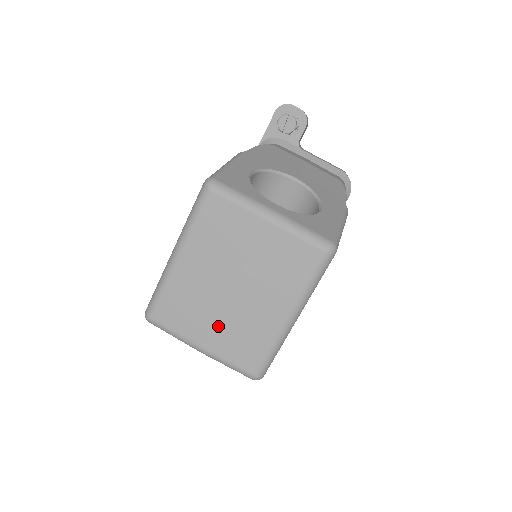
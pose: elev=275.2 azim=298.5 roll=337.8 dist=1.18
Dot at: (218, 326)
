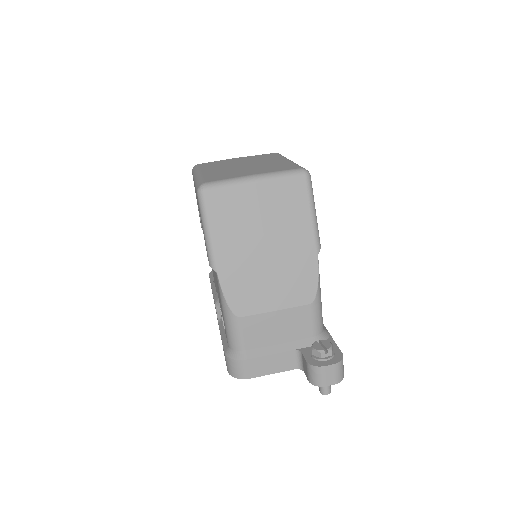
Dot at: (253, 170)
